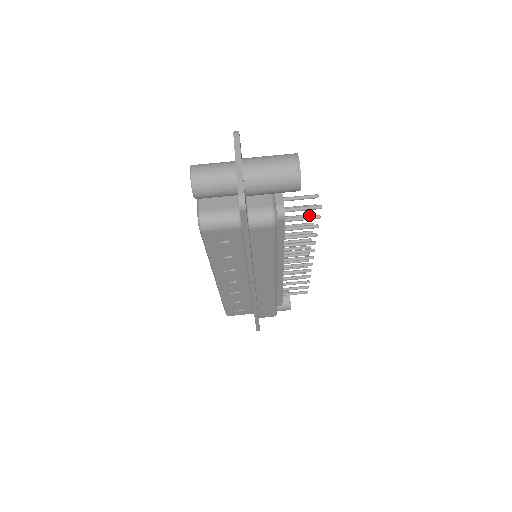
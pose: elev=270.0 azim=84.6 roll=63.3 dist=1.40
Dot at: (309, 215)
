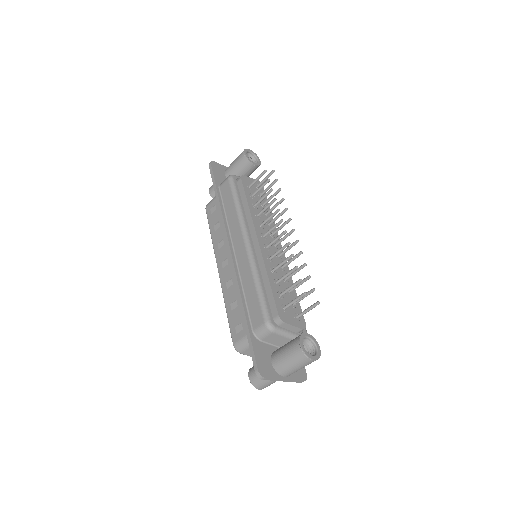
Dot at: occluded
